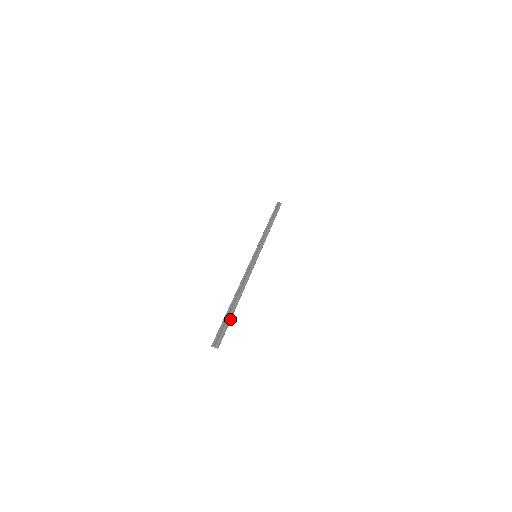
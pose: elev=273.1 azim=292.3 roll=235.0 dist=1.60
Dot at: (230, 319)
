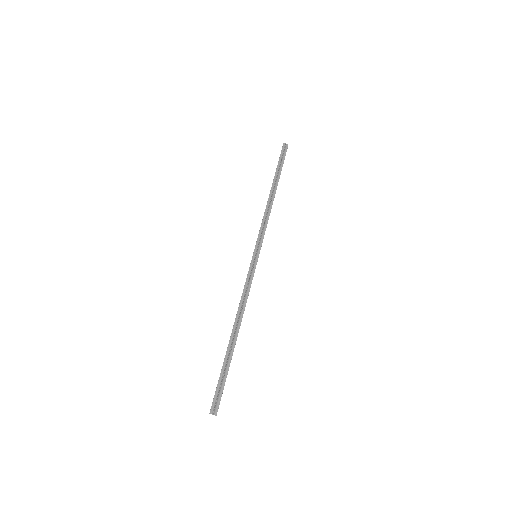
Dot at: (228, 369)
